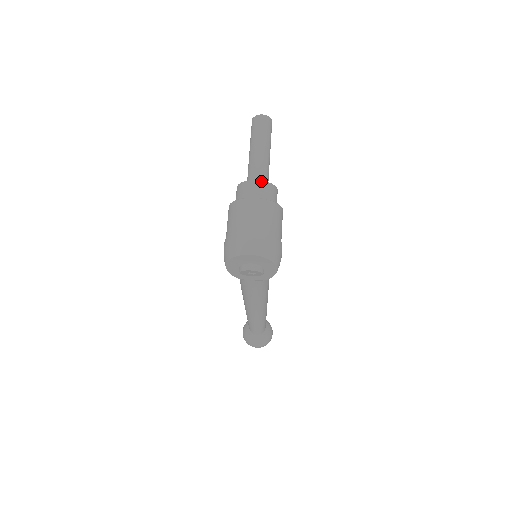
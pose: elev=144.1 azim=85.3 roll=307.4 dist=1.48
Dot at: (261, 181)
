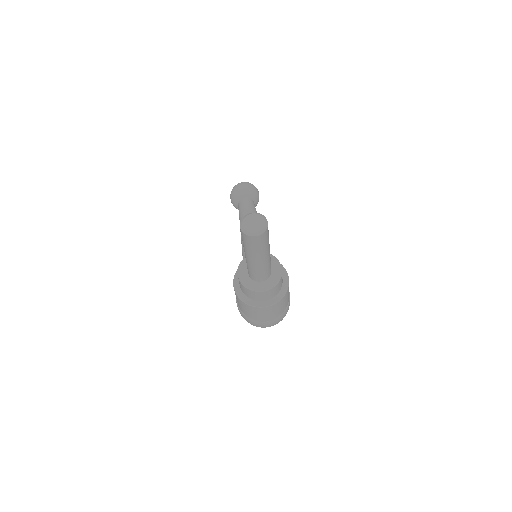
Dot at: (268, 290)
